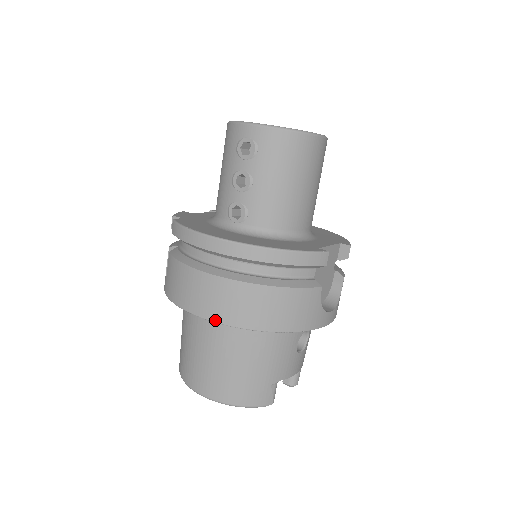
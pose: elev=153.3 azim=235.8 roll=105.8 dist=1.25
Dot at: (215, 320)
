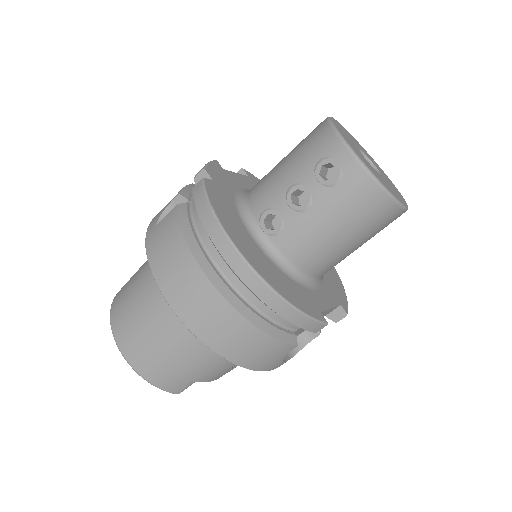
Dot at: (179, 315)
